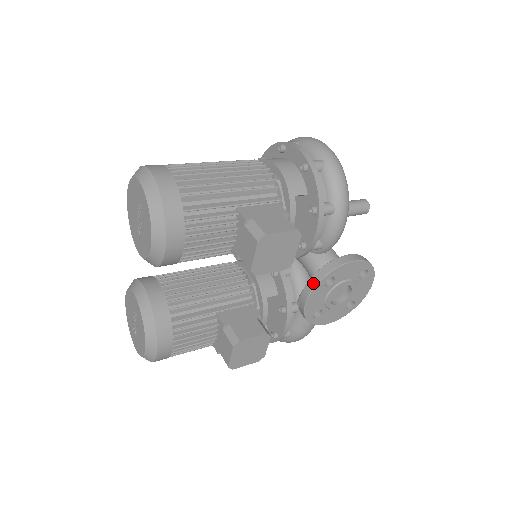
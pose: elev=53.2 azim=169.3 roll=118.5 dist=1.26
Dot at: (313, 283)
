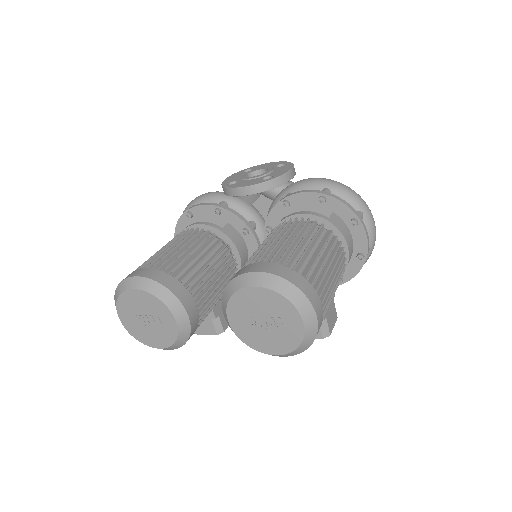
Dot at: occluded
